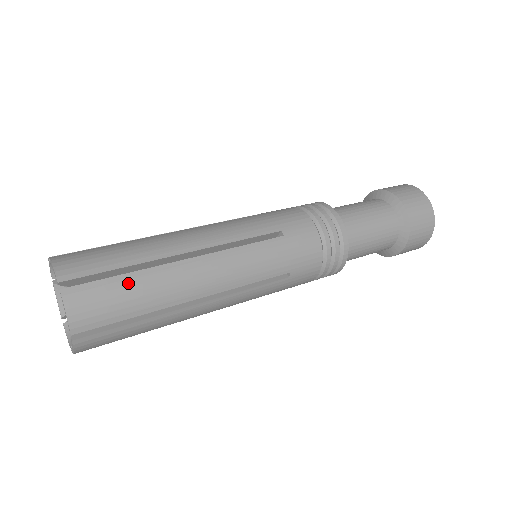
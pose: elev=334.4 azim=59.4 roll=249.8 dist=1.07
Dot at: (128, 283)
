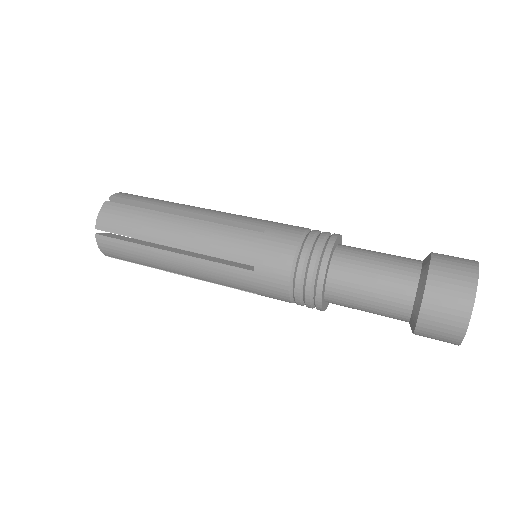
Dot at: (137, 213)
